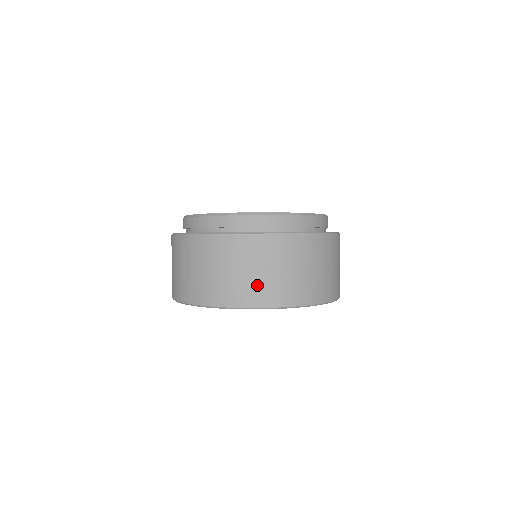
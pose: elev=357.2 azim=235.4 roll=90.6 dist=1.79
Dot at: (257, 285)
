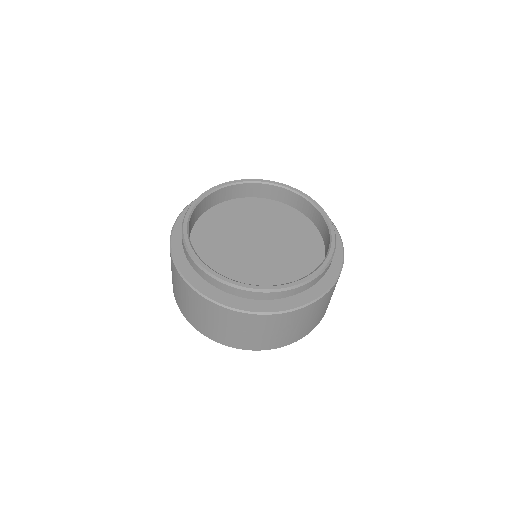
Dot at: (231, 337)
